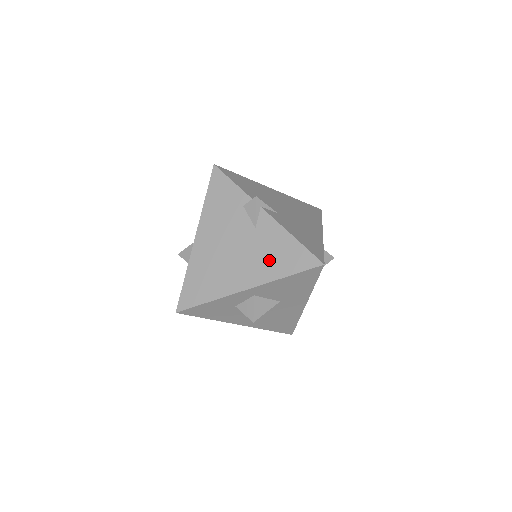
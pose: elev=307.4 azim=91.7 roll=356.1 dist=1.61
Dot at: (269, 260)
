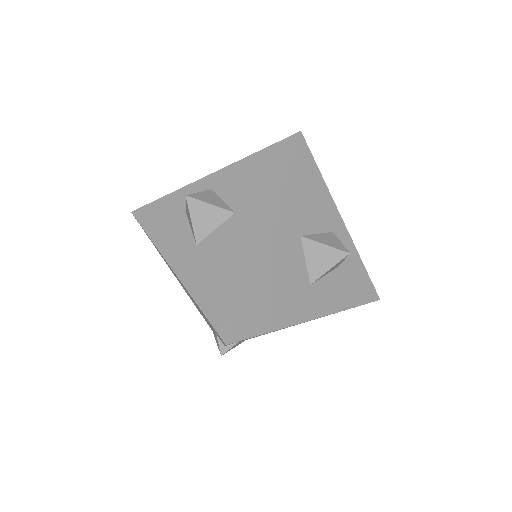
Dot at: occluded
